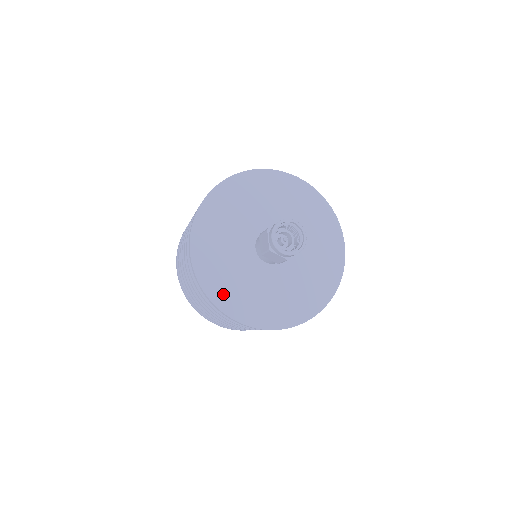
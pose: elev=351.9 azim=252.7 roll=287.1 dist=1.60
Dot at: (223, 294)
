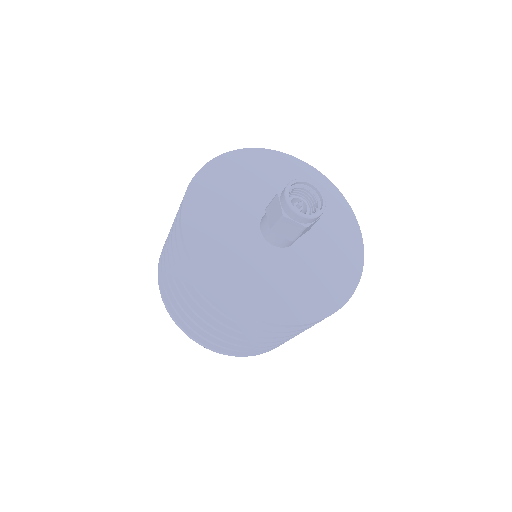
Dot at: (310, 306)
